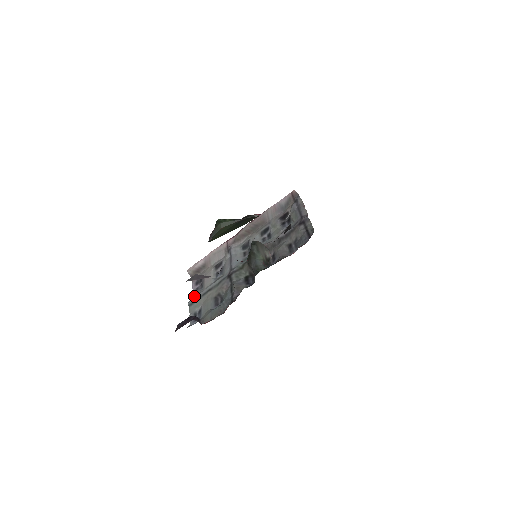
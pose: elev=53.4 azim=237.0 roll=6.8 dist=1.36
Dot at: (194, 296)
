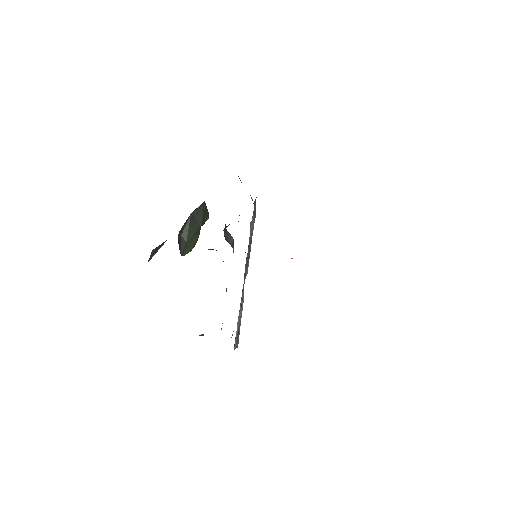
Dot at: occluded
